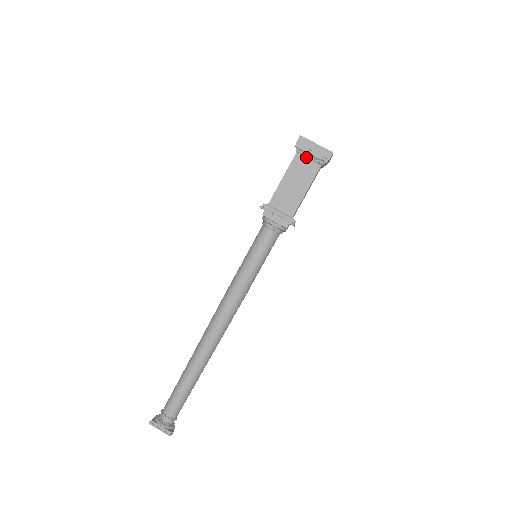
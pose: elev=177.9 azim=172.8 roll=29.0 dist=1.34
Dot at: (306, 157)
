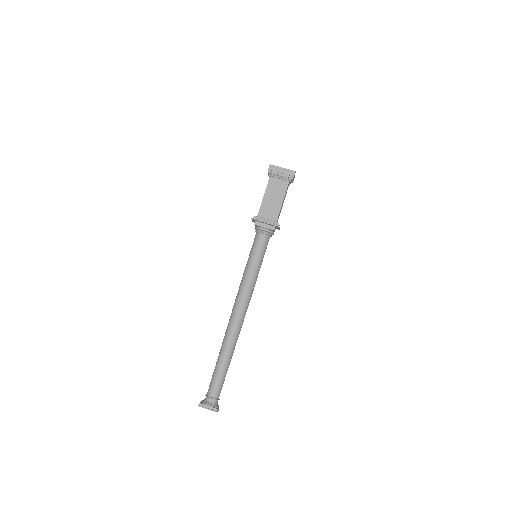
Dot at: (277, 178)
